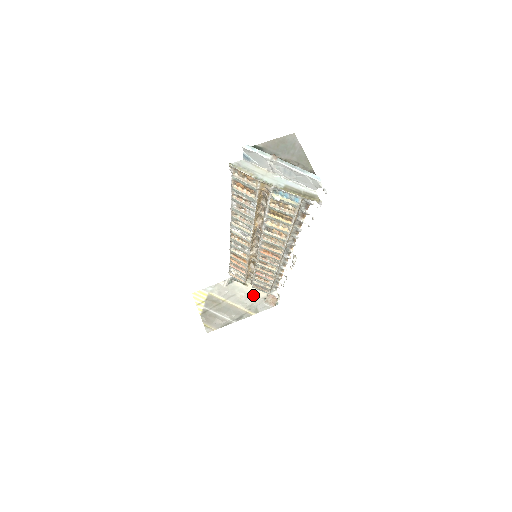
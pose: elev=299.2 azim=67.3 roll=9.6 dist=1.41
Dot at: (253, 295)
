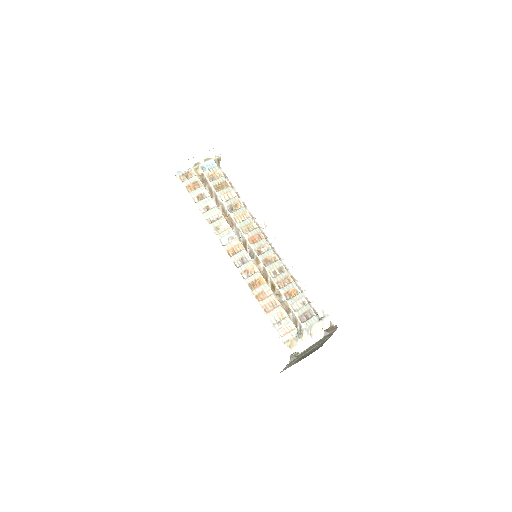
Dot at: occluded
